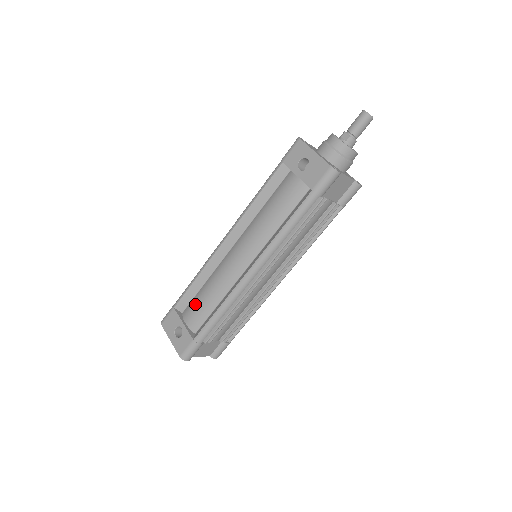
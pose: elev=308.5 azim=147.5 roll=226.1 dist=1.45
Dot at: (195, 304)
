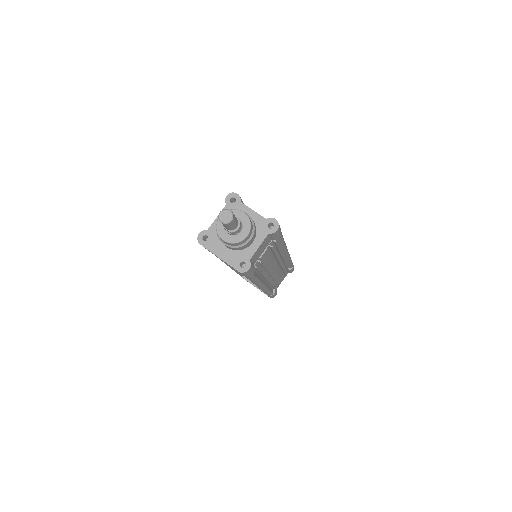
Dot at: occluded
